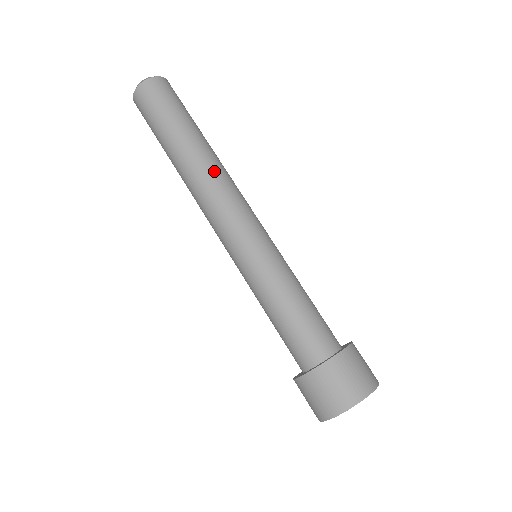
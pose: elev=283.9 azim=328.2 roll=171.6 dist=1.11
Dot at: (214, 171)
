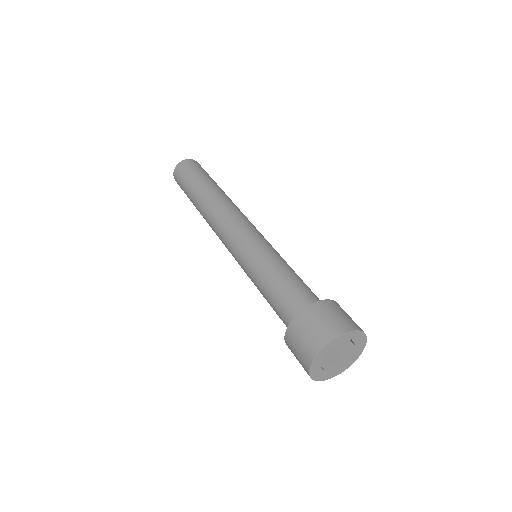
Dot at: (215, 206)
